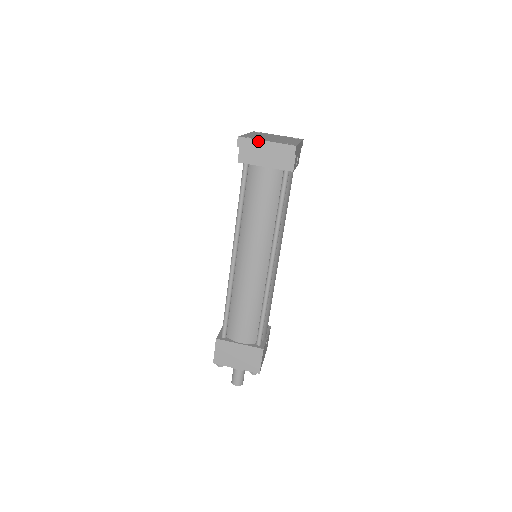
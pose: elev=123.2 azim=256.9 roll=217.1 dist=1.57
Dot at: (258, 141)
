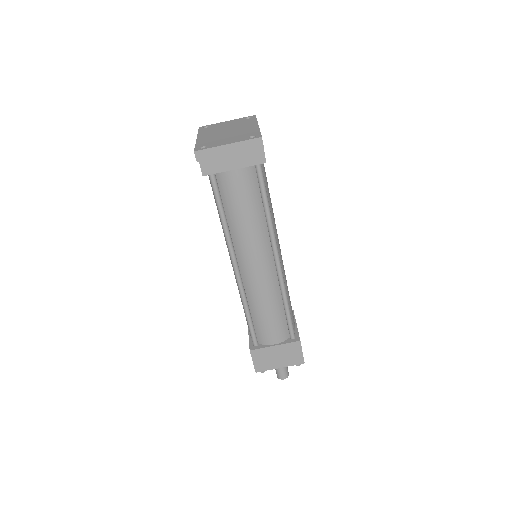
Dot at: (218, 148)
